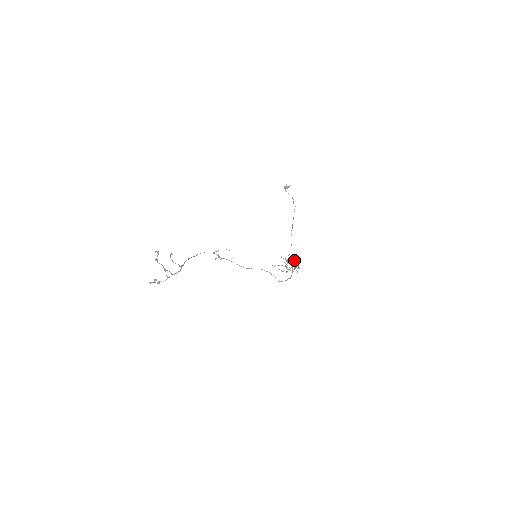
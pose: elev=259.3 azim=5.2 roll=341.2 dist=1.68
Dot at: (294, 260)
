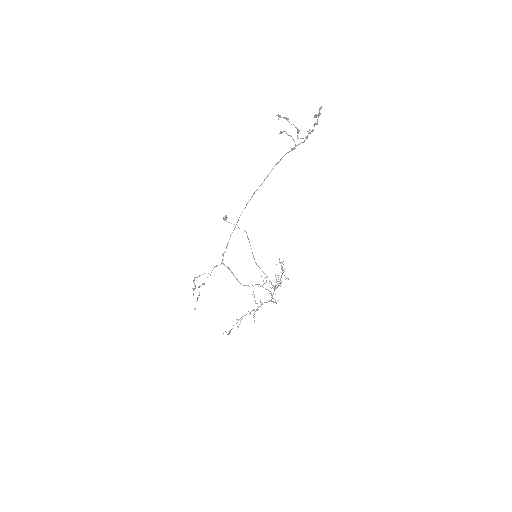
Dot at: (270, 281)
